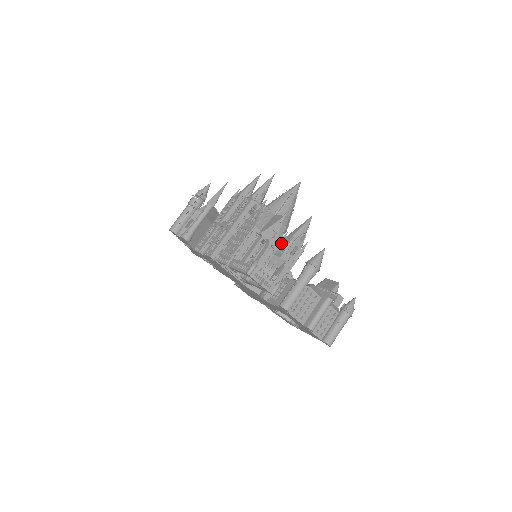
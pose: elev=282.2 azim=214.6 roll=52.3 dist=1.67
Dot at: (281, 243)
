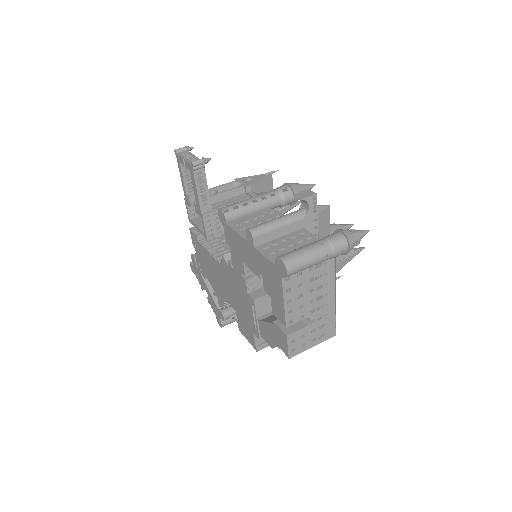
Dot at: occluded
